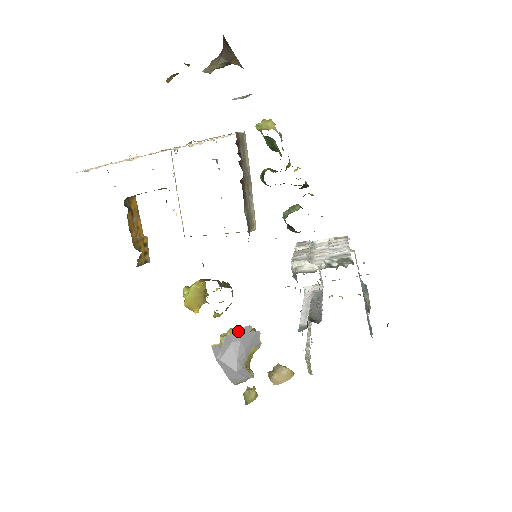
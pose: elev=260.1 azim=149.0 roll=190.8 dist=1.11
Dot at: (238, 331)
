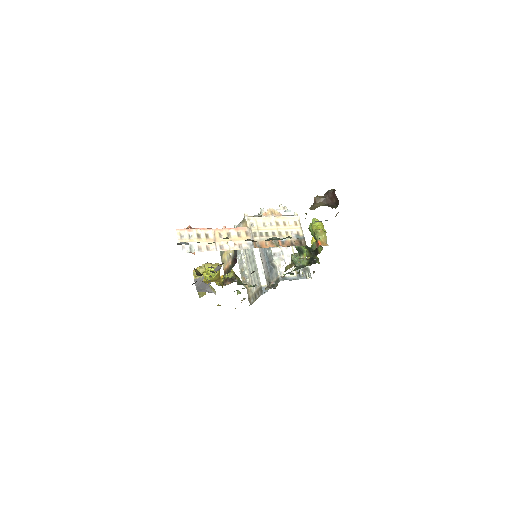
Dot at: occluded
